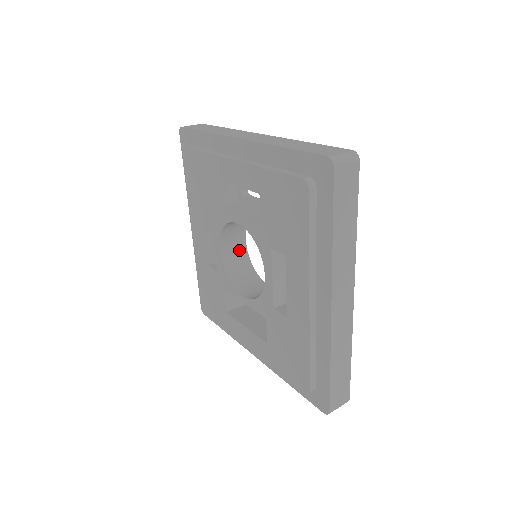
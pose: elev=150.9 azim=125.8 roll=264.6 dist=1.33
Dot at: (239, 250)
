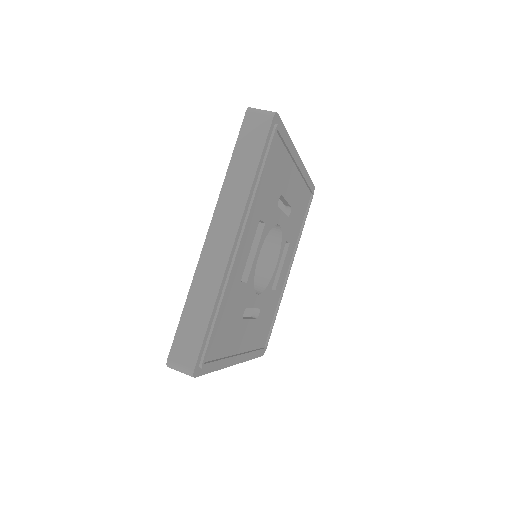
Dot at: (267, 268)
